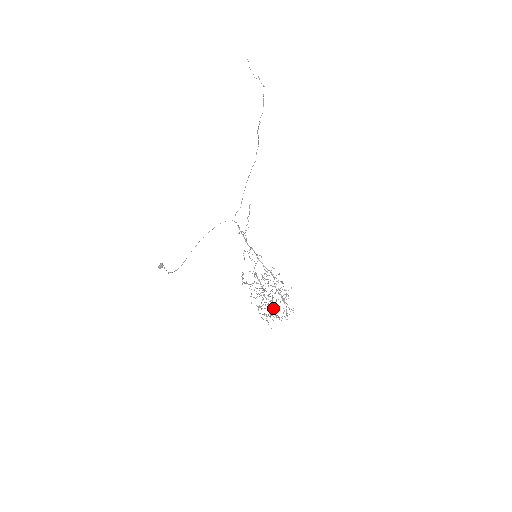
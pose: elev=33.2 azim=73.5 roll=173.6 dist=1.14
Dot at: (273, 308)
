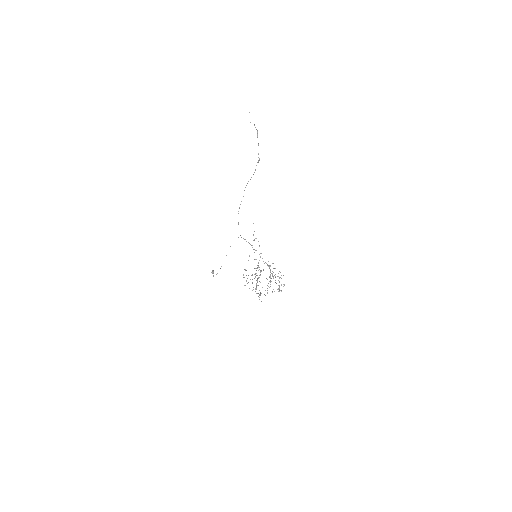
Dot at: occluded
